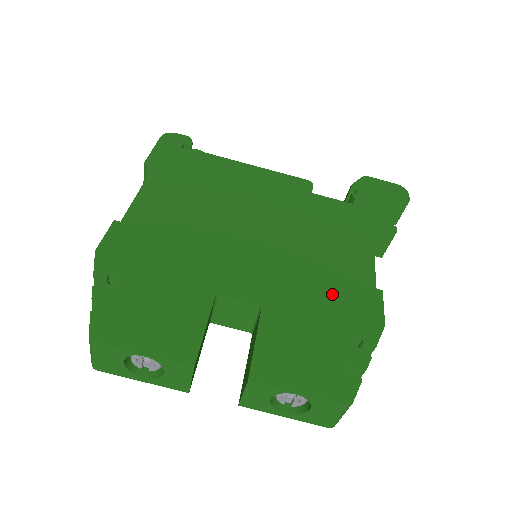
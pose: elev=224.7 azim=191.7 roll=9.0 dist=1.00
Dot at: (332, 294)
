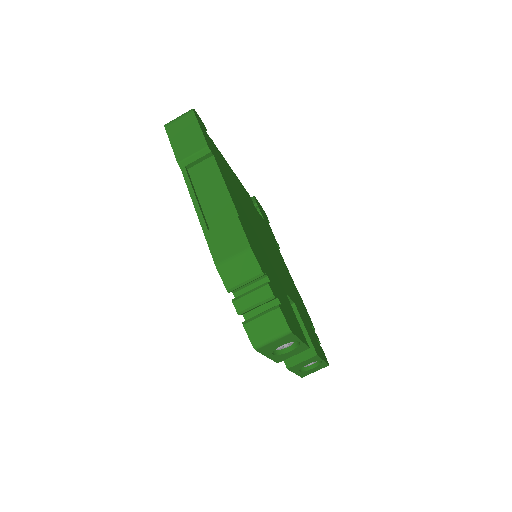
Dot at: (296, 294)
